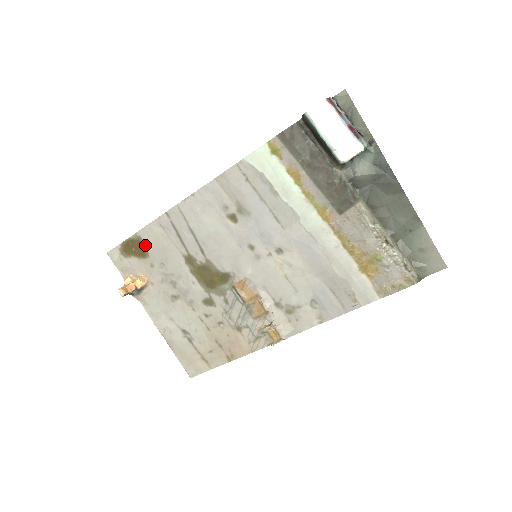
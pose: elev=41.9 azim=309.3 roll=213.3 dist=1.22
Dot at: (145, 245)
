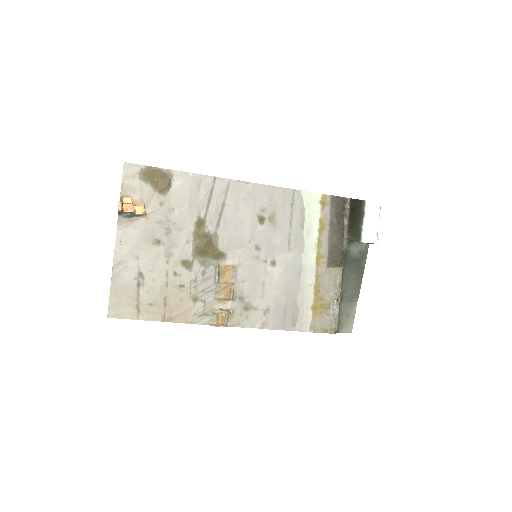
Dot at: (171, 184)
